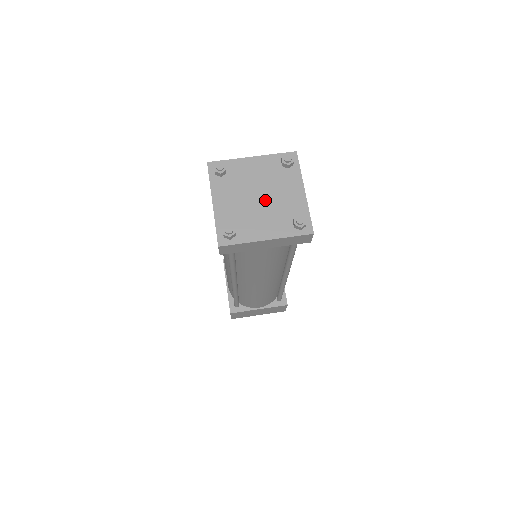
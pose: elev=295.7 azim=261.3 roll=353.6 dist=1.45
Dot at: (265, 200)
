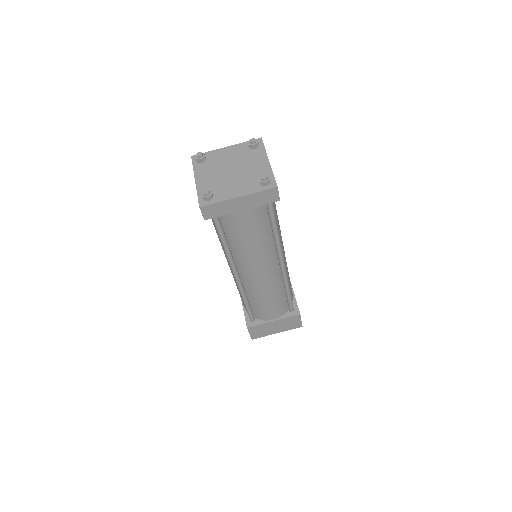
Dot at: (237, 172)
